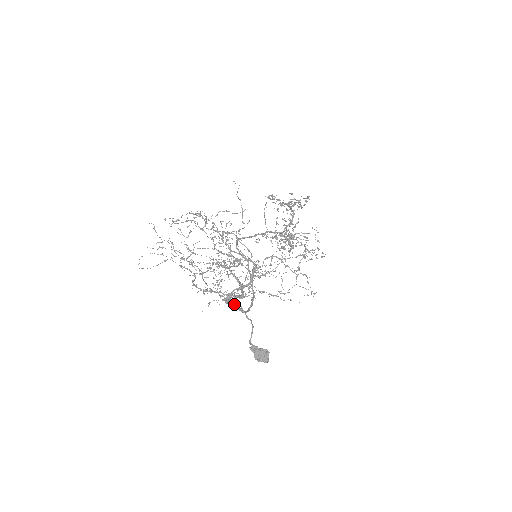
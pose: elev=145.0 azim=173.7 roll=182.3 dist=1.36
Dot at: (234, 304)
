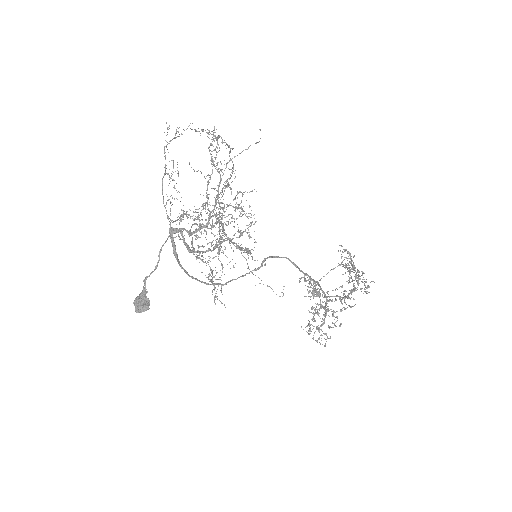
Dot at: occluded
